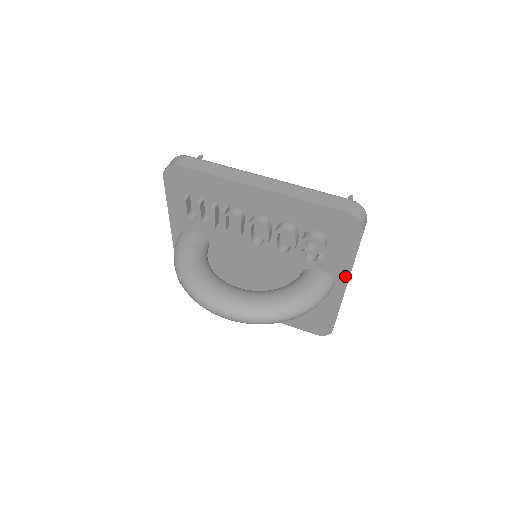
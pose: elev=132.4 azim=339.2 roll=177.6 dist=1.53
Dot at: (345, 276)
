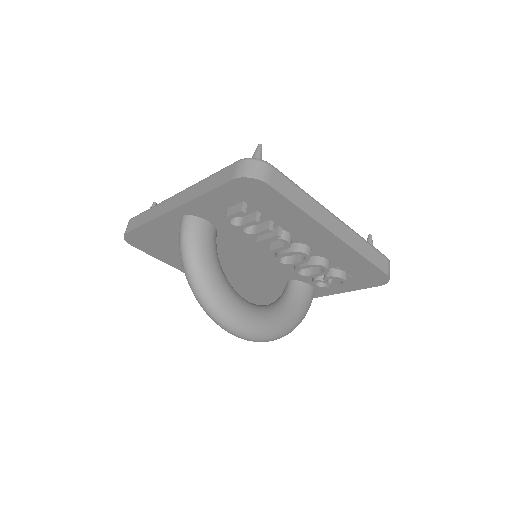
Dot at: (327, 294)
